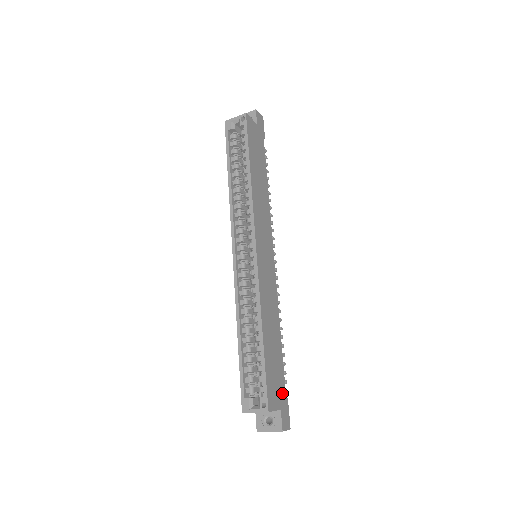
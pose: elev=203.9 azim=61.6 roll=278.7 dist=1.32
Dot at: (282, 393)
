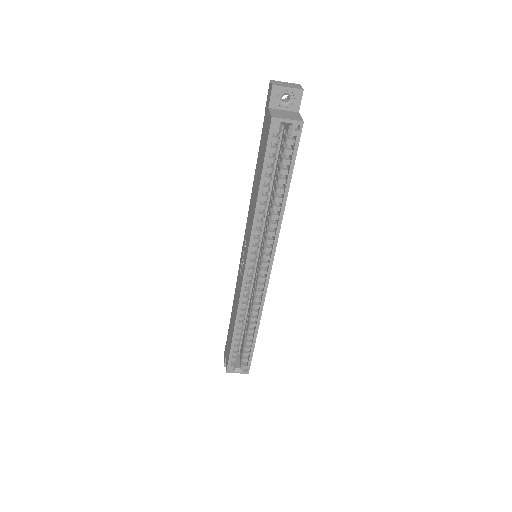
Dot at: occluded
